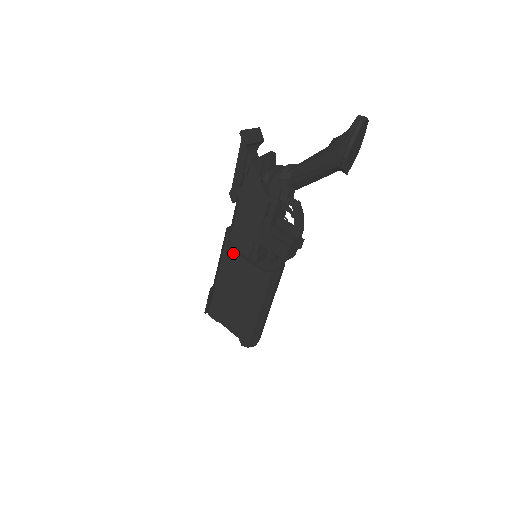
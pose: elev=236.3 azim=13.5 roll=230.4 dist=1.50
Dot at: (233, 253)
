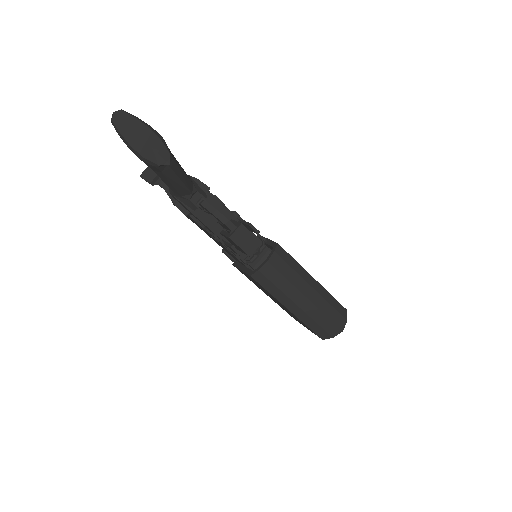
Dot at: (236, 267)
